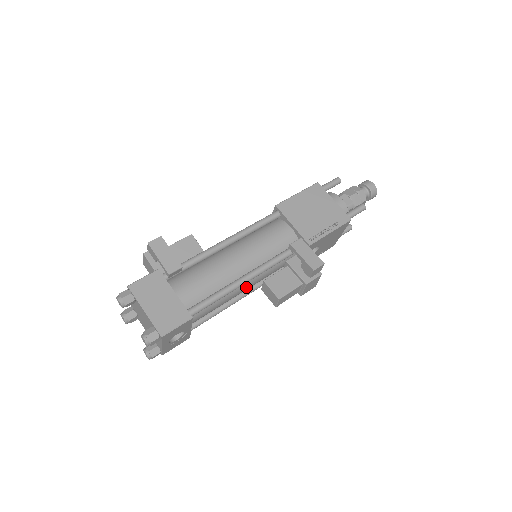
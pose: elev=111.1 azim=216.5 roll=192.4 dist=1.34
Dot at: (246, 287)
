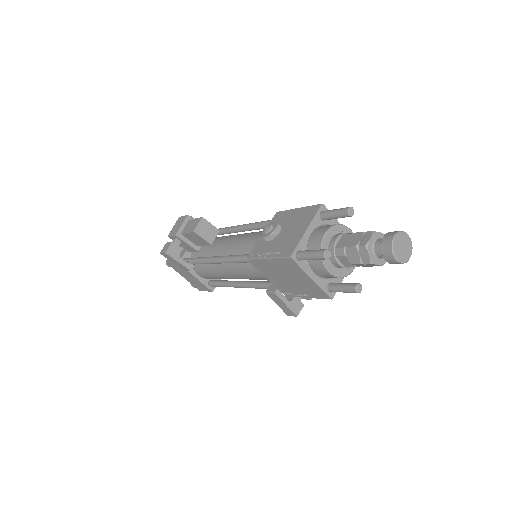
Dot at: occluded
